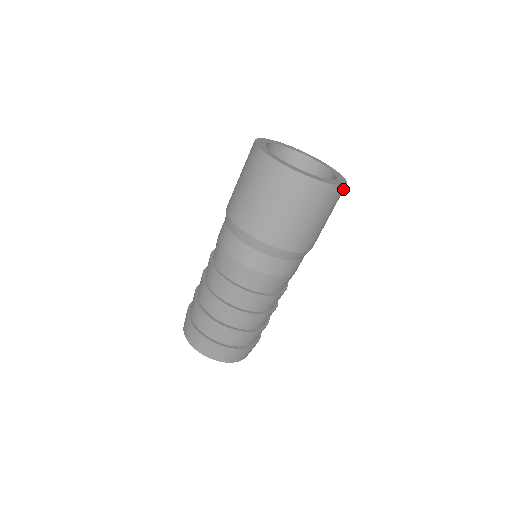
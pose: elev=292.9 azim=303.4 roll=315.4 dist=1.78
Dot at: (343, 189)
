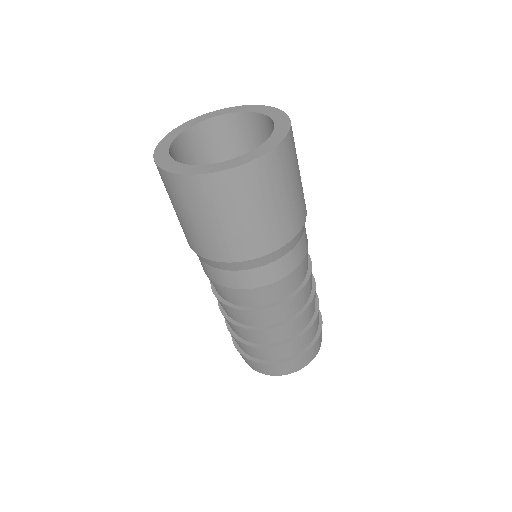
Dot at: (220, 178)
